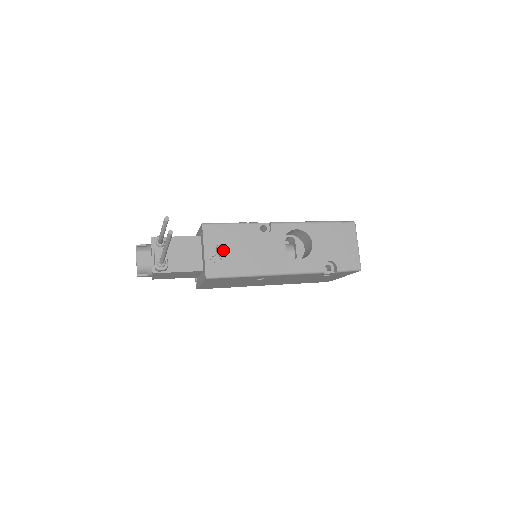
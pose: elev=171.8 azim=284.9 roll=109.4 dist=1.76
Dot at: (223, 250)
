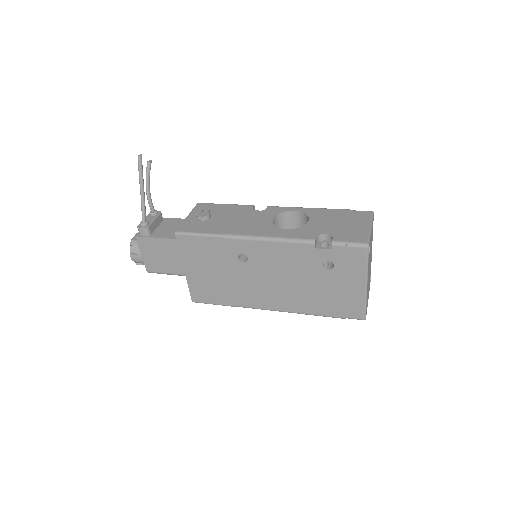
Dot at: (203, 213)
